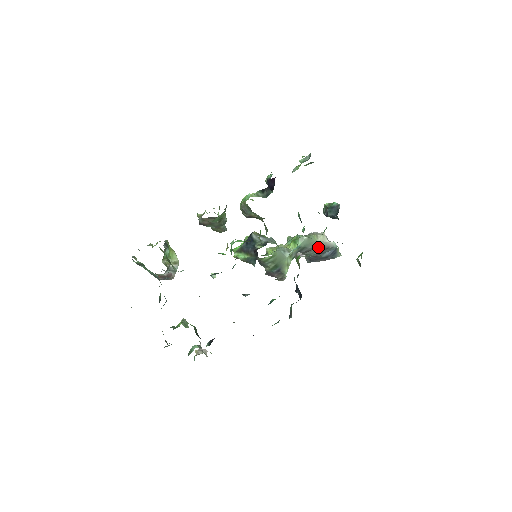
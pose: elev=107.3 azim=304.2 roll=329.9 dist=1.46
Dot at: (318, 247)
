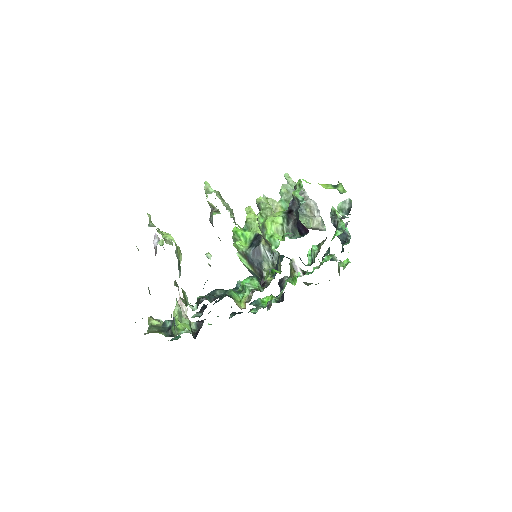
Dot at: (309, 228)
